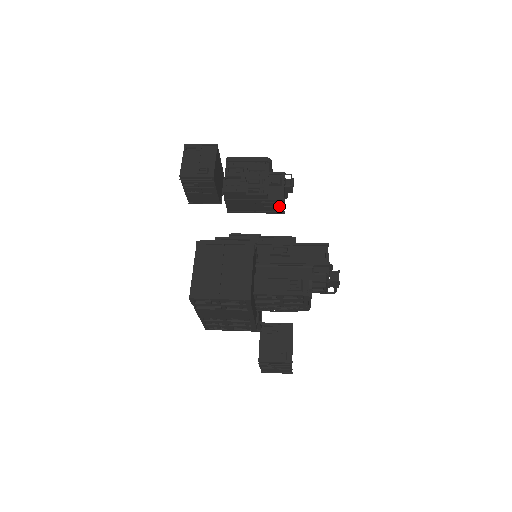
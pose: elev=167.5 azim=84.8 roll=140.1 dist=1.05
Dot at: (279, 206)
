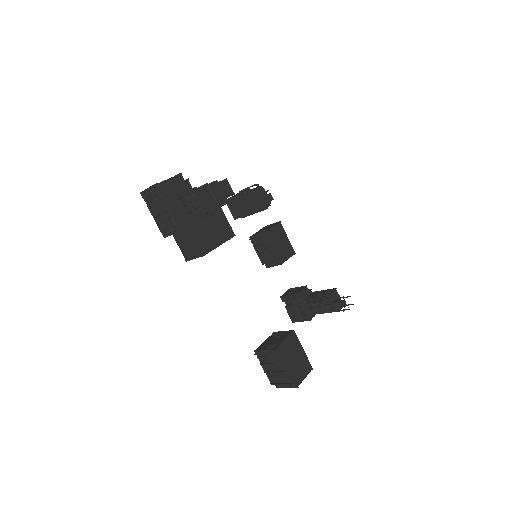
Dot at: (254, 204)
